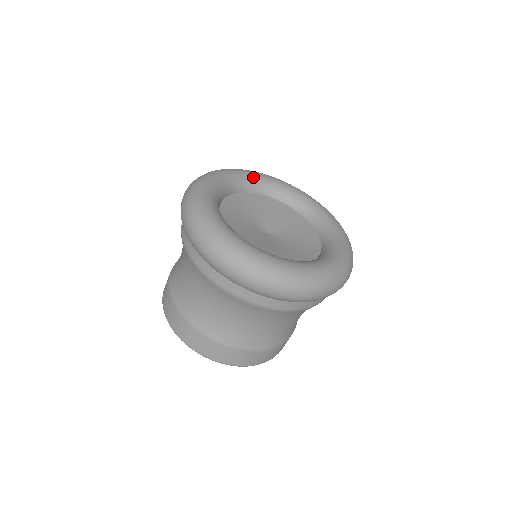
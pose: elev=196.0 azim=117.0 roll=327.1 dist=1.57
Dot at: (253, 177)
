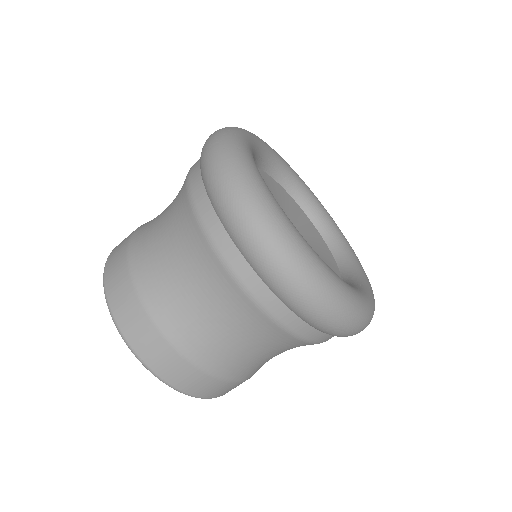
Dot at: (287, 167)
